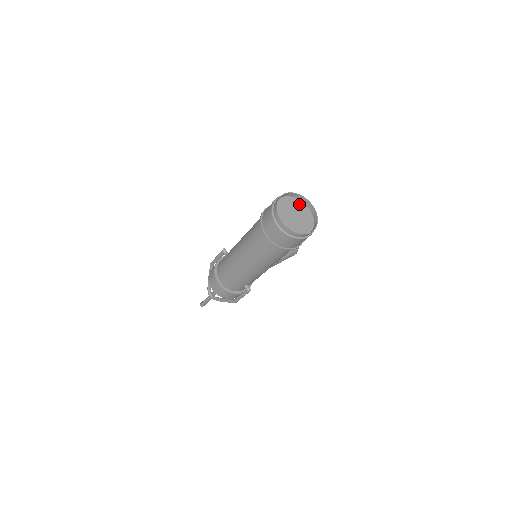
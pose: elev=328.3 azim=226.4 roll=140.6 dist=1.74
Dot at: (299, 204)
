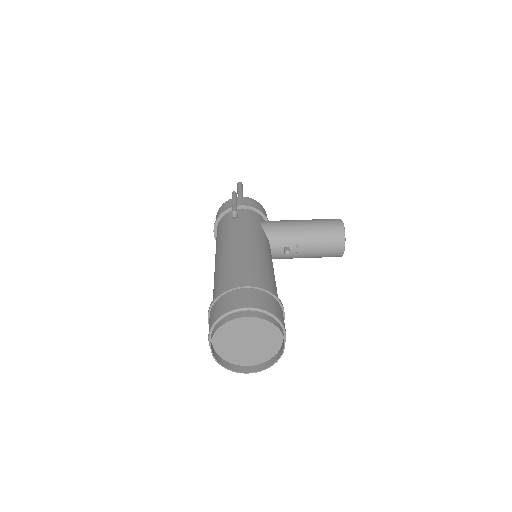
Dot at: (270, 327)
